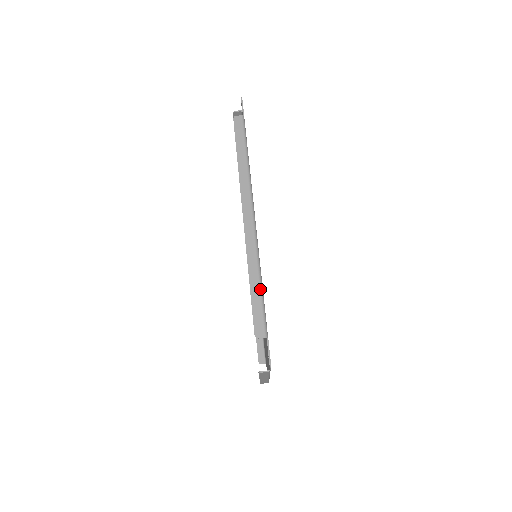
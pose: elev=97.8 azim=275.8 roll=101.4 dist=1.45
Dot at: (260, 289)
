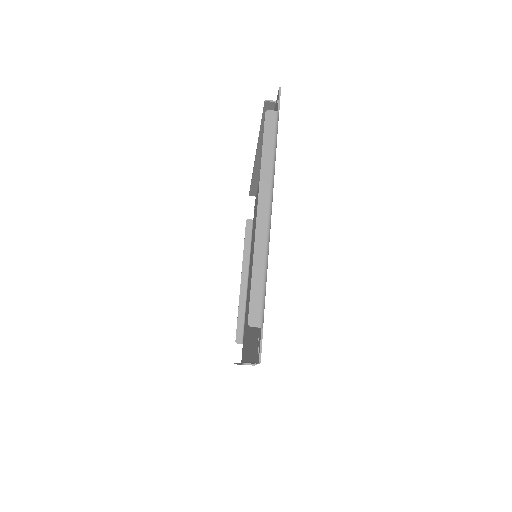
Dot at: occluded
